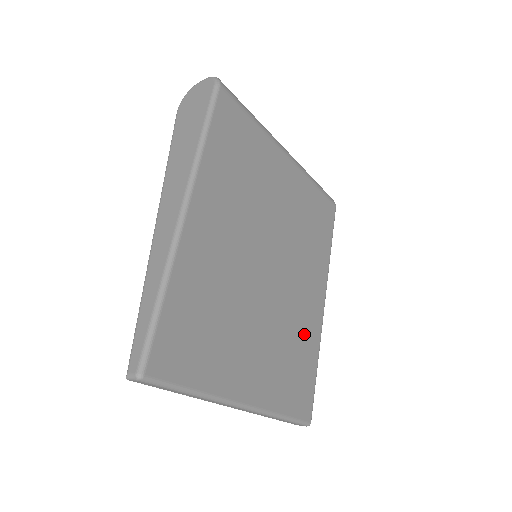
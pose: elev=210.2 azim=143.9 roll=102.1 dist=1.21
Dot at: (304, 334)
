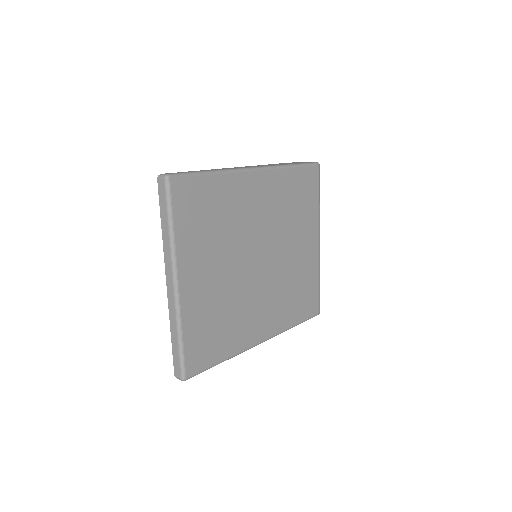
Dot at: (237, 328)
